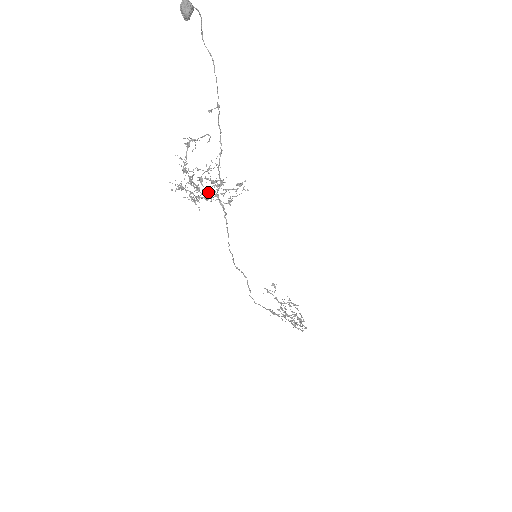
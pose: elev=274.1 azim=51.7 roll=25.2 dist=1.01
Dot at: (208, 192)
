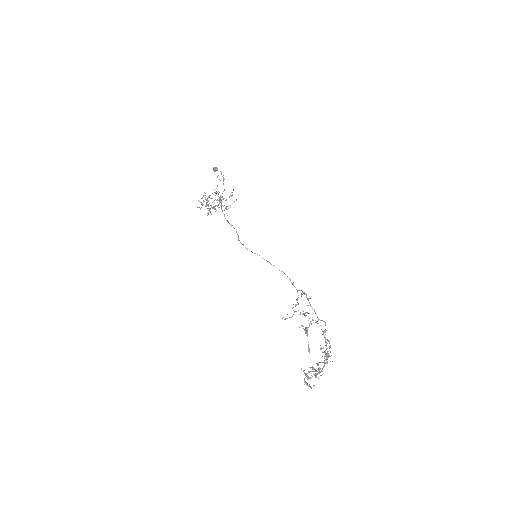
Dot at: occluded
